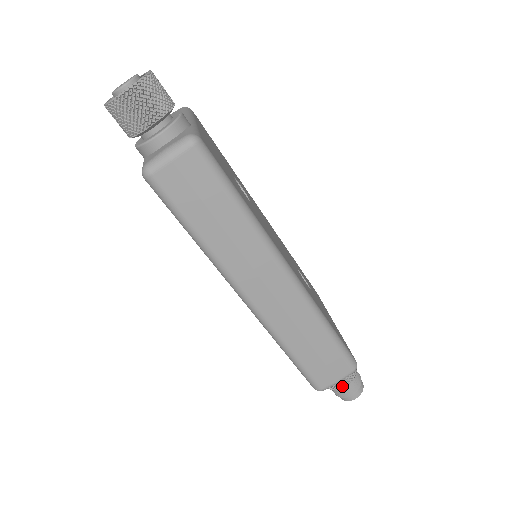
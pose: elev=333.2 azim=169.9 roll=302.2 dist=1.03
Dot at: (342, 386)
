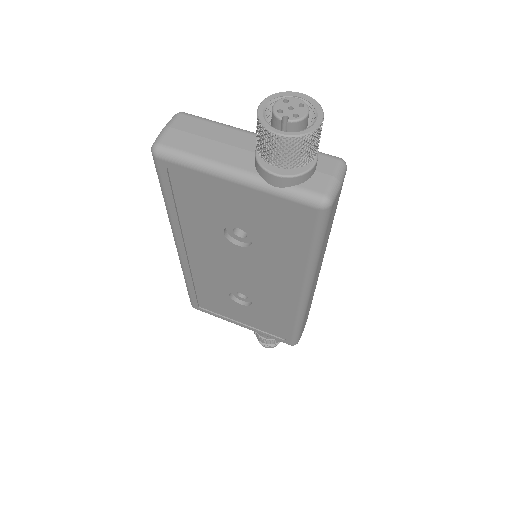
Dot at: occluded
